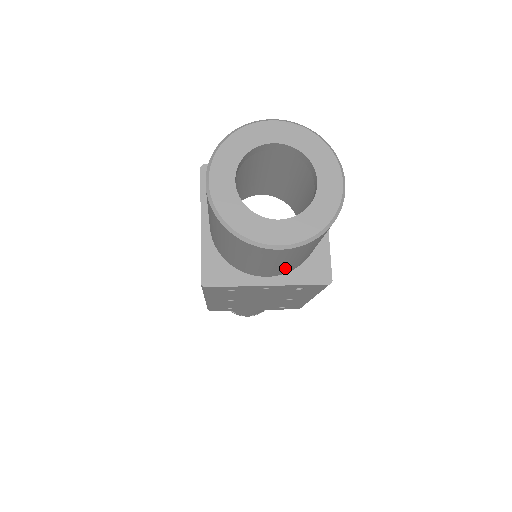
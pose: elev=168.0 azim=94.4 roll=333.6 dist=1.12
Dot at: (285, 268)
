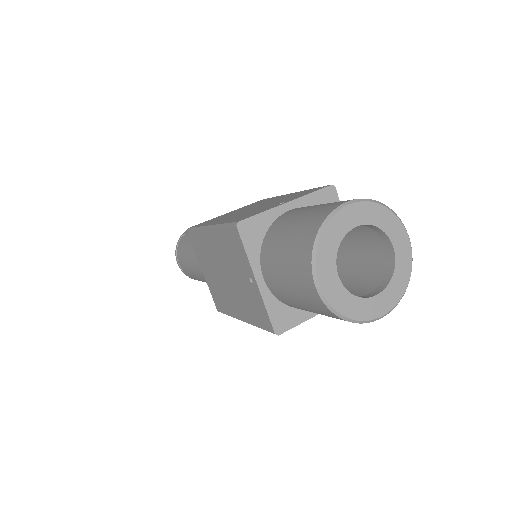
Dot at: occluded
